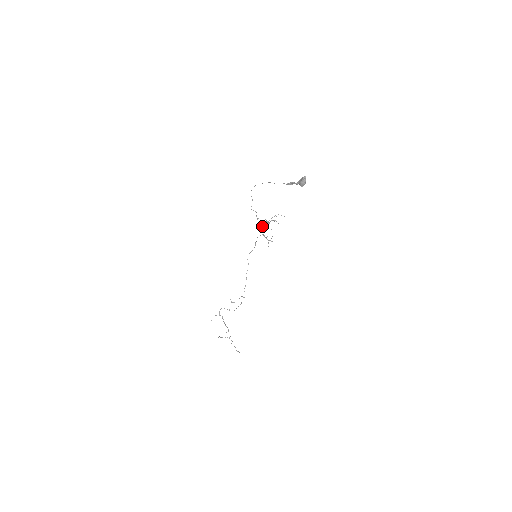
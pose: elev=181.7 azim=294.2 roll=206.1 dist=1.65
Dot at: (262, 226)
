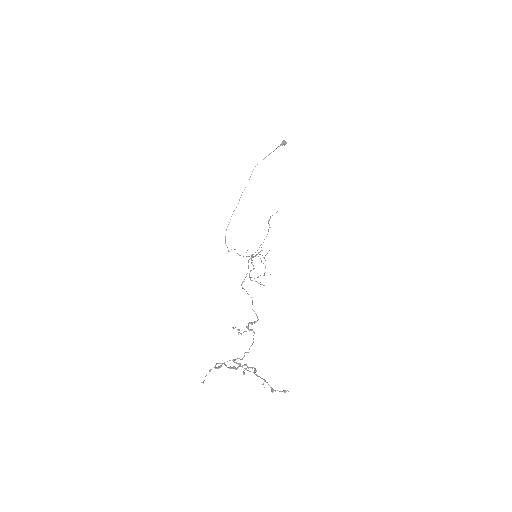
Dot at: occluded
